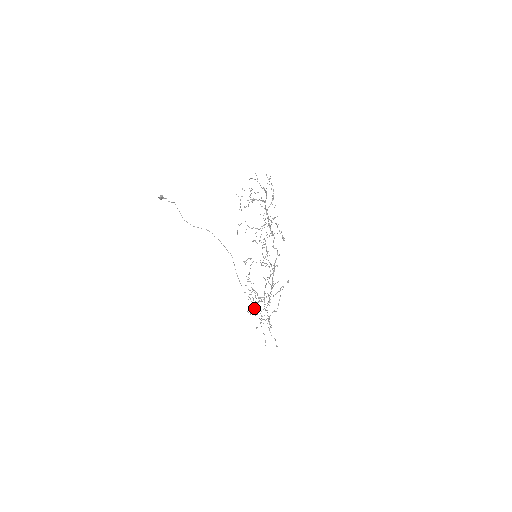
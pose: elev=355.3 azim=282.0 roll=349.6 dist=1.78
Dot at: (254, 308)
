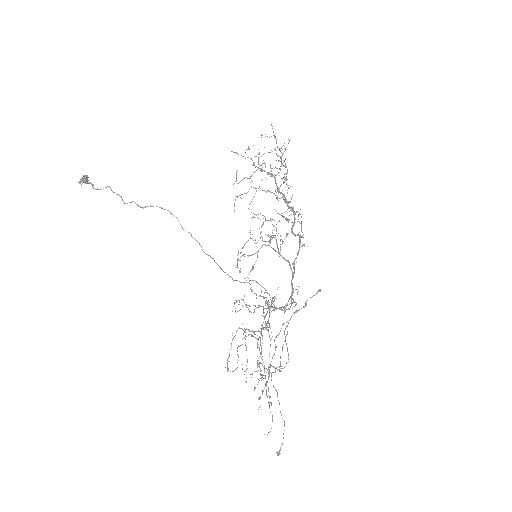
Dot at: (256, 338)
